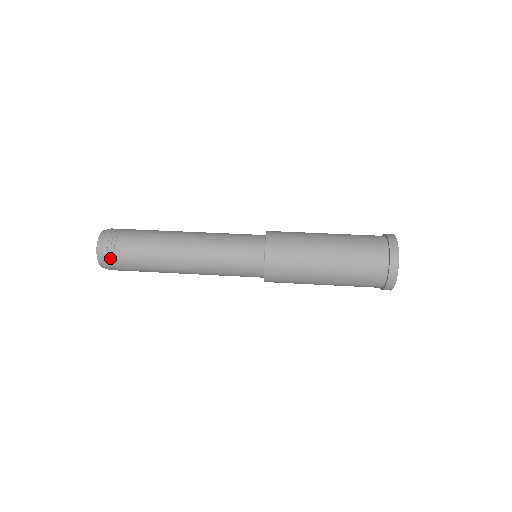
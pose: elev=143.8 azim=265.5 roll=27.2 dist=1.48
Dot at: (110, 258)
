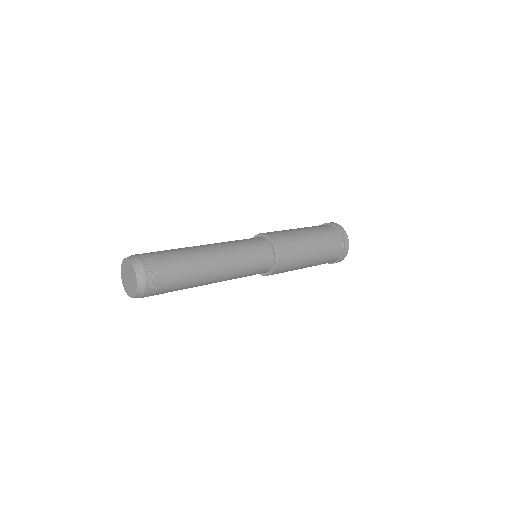
Dot at: (152, 275)
